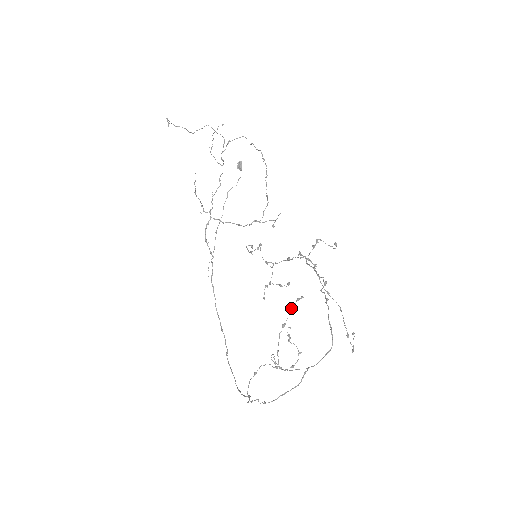
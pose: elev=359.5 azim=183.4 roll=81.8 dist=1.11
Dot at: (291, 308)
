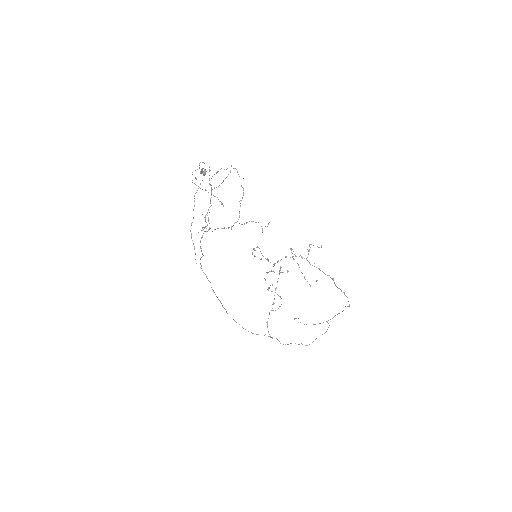
Dot at: occluded
